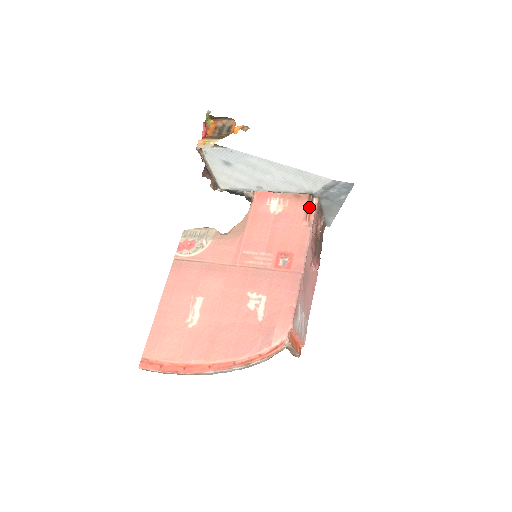
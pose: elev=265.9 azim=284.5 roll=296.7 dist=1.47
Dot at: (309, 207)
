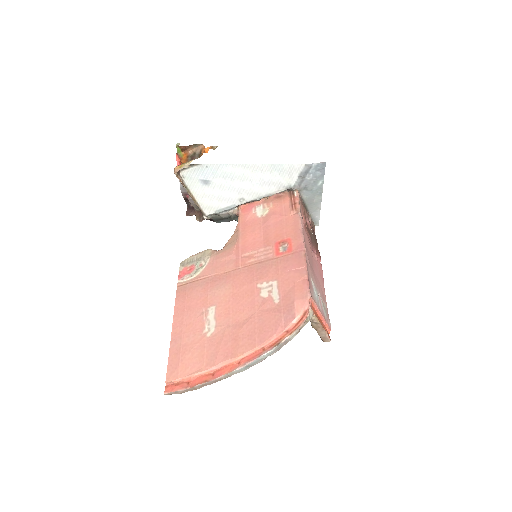
Dot at: (292, 200)
